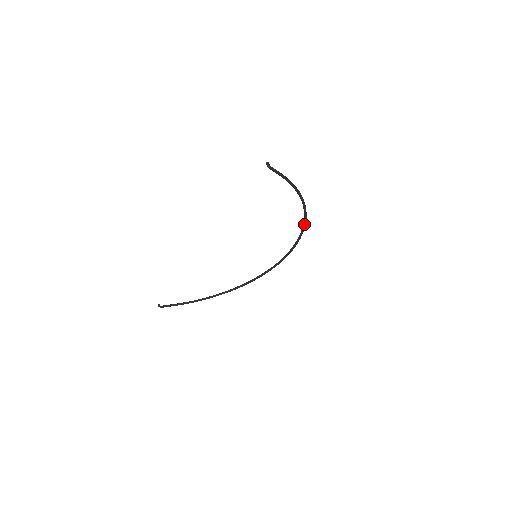
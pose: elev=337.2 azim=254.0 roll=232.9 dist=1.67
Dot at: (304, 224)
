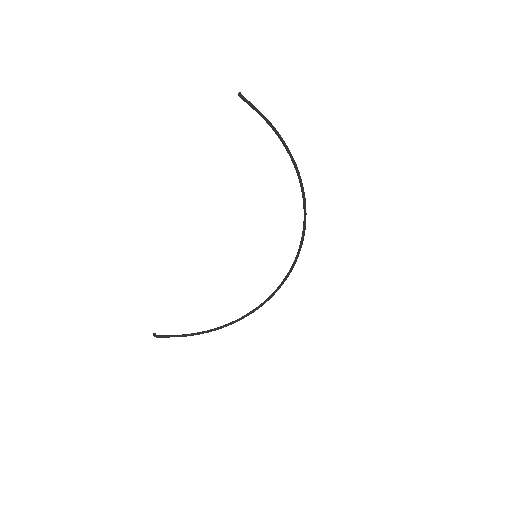
Dot at: (304, 202)
